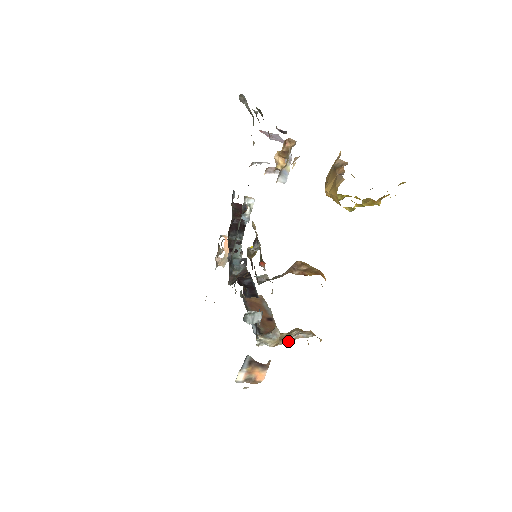
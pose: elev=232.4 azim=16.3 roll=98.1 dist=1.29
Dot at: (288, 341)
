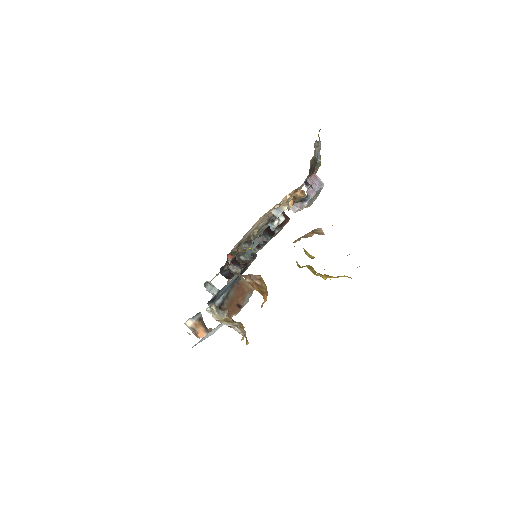
Dot at: (226, 325)
